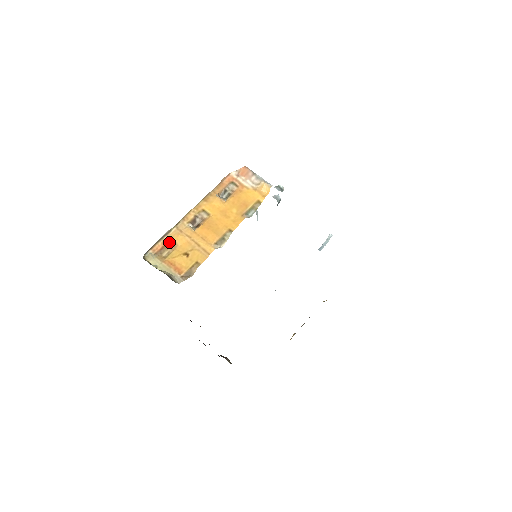
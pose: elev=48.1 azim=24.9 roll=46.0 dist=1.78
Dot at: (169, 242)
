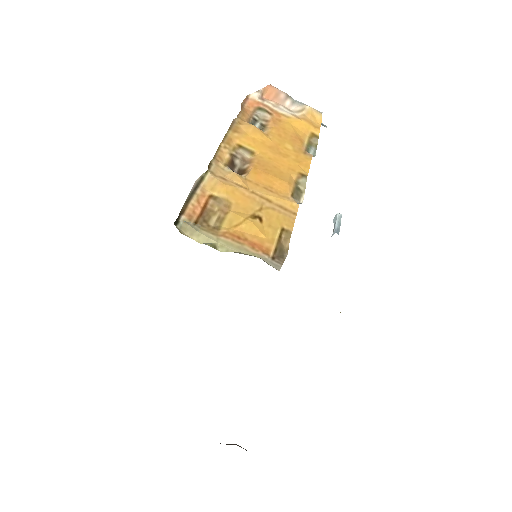
Dot at: (211, 199)
